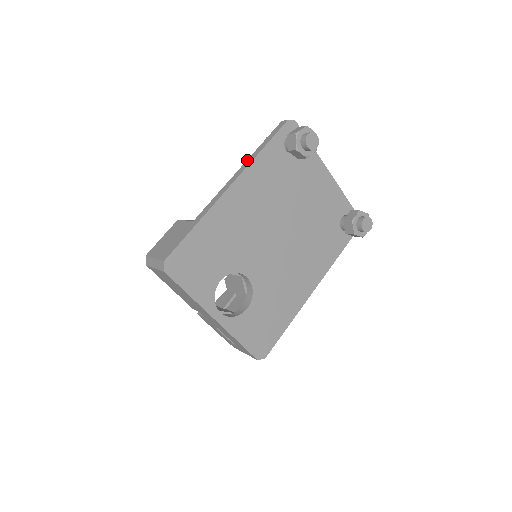
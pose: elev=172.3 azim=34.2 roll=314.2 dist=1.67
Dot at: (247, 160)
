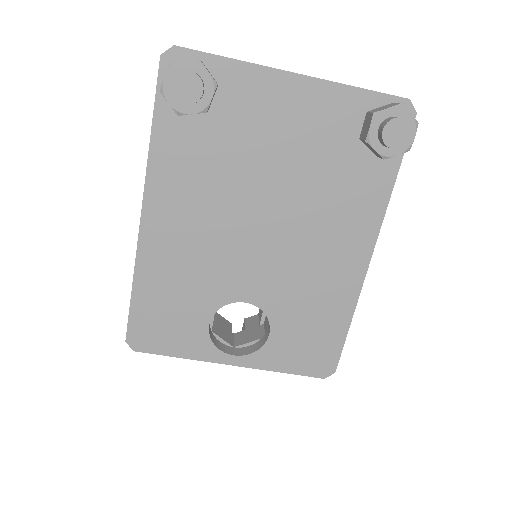
Dot at: occluded
